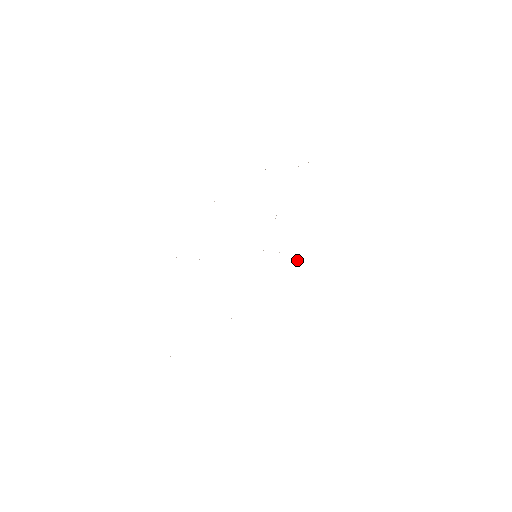
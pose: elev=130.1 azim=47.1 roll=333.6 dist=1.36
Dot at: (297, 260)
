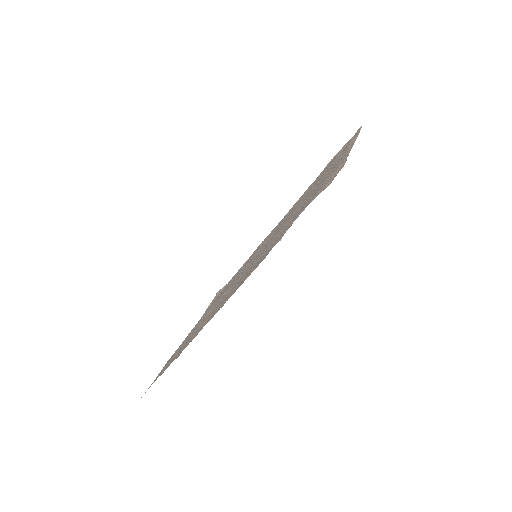
Dot at: (333, 163)
